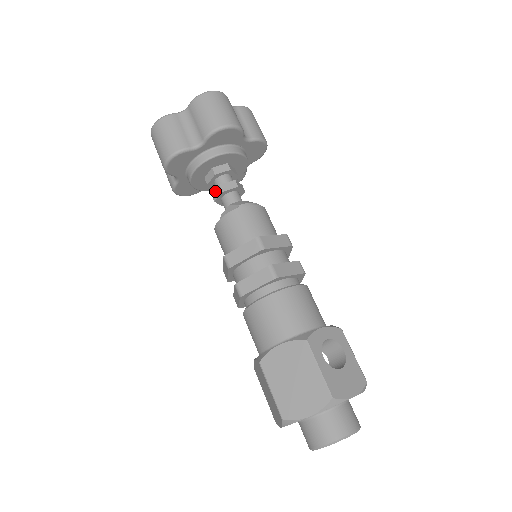
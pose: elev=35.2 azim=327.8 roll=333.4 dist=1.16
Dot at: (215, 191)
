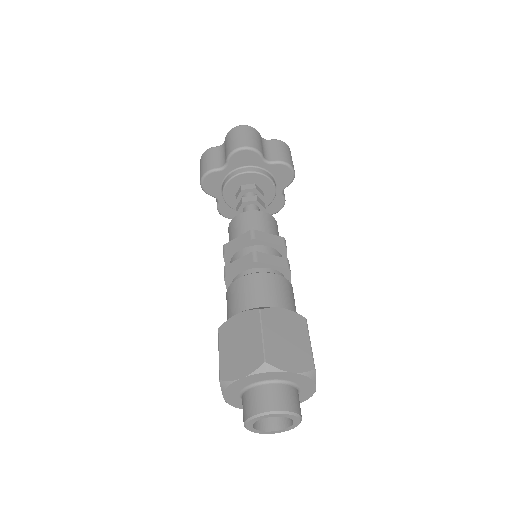
Dot at: (249, 197)
